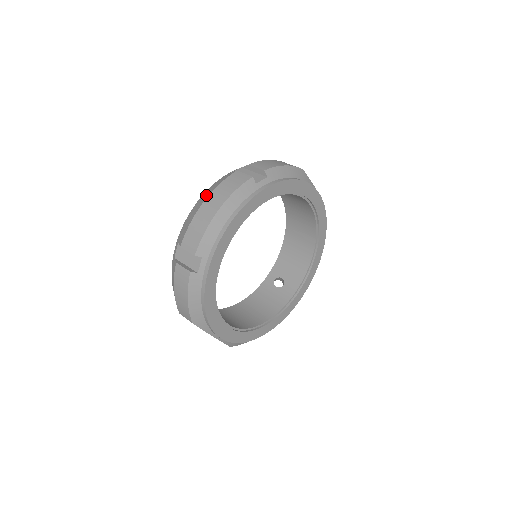
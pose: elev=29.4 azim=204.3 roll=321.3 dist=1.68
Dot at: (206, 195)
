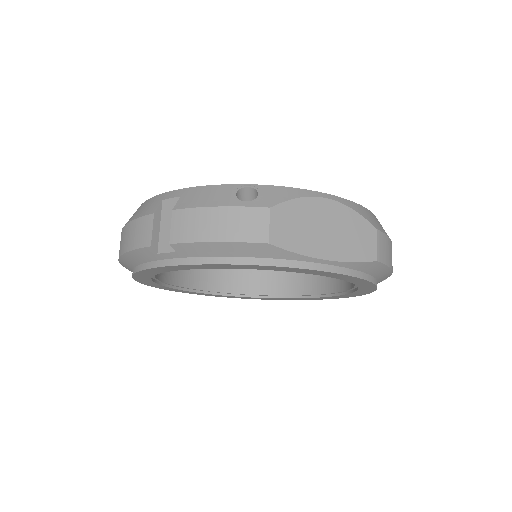
Dot at: (132, 216)
